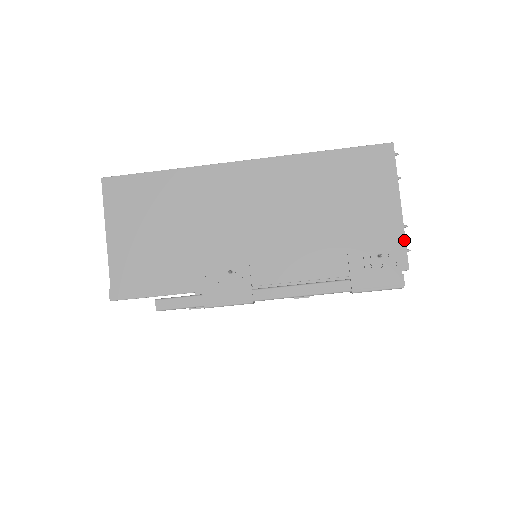
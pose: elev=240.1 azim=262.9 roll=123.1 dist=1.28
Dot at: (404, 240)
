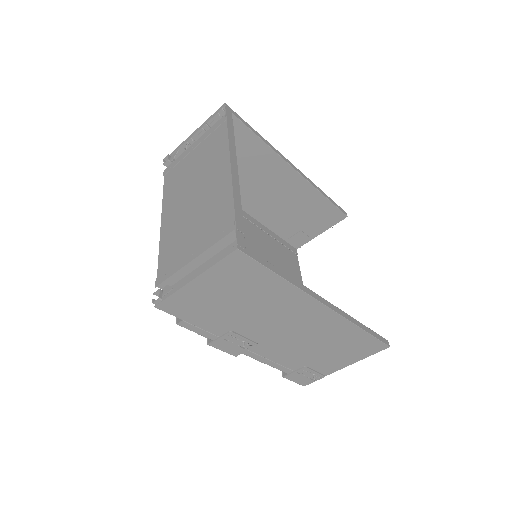
Dot at: (331, 373)
